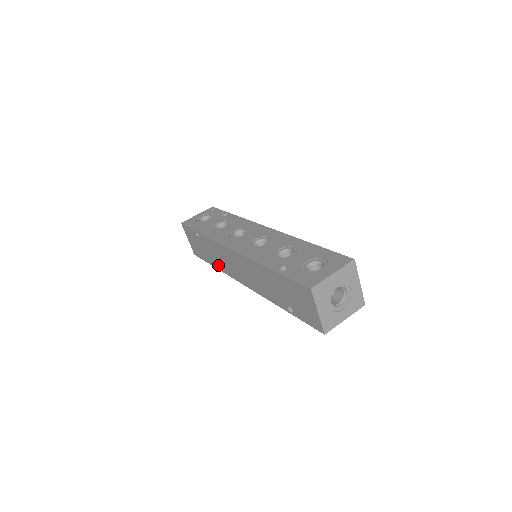
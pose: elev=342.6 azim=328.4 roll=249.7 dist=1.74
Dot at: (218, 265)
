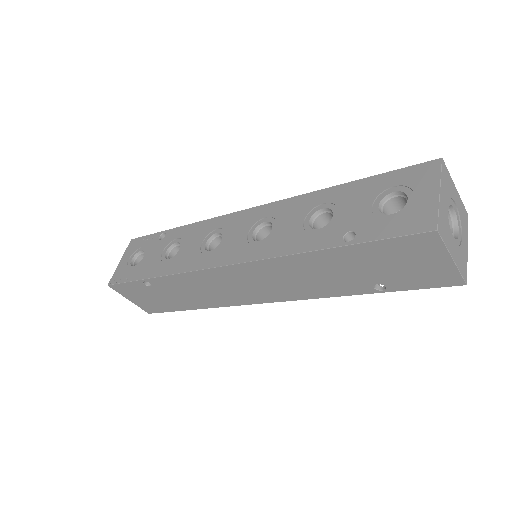
Dot at: (202, 303)
